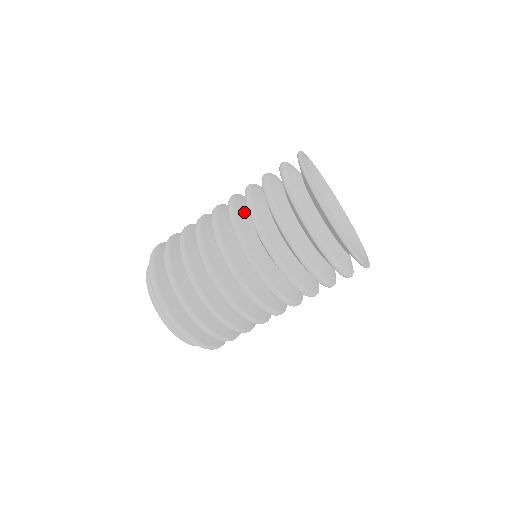
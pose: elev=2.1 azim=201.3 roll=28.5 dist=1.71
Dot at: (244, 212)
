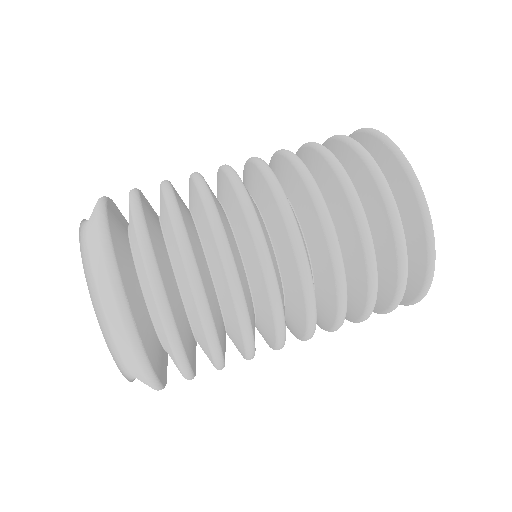
Dot at: occluded
